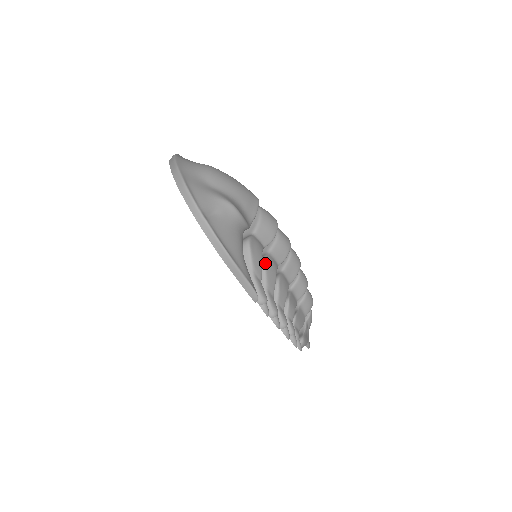
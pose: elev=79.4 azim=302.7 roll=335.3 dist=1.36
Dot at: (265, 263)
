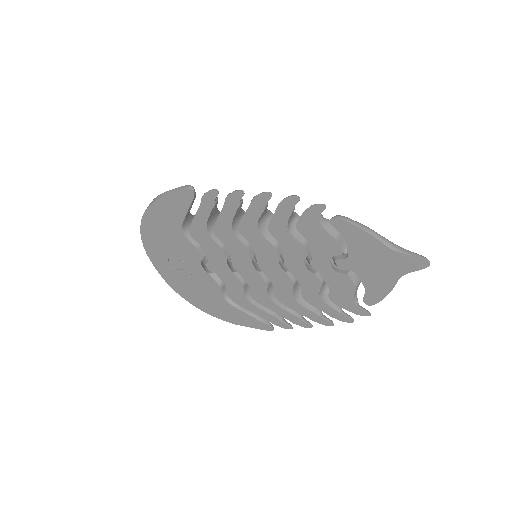
Dot at: occluded
